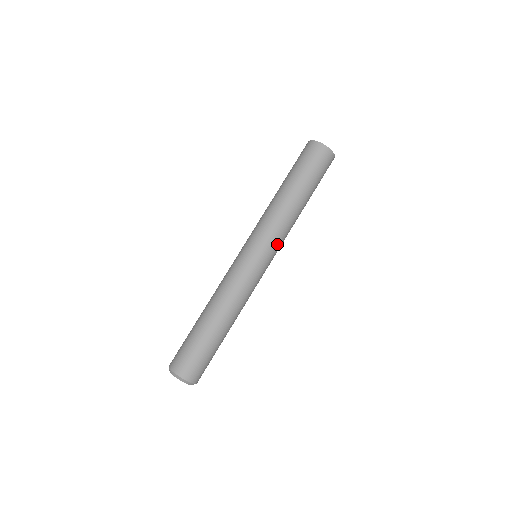
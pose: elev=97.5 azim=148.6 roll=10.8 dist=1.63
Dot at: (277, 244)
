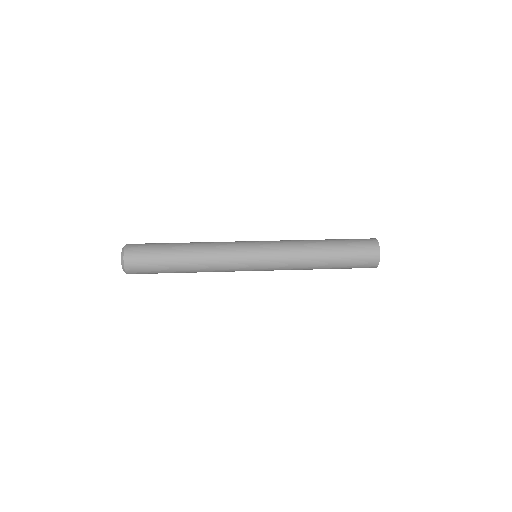
Dot at: (276, 252)
